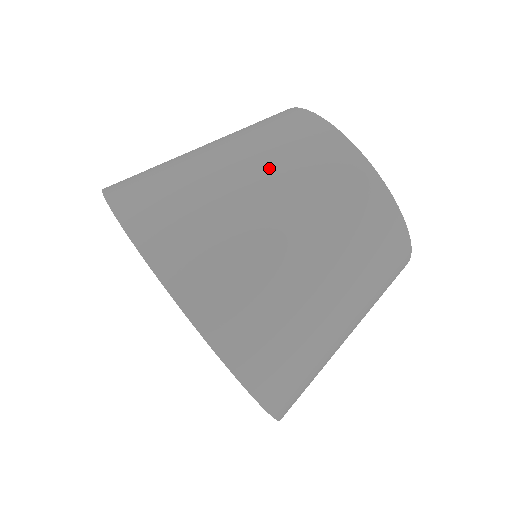
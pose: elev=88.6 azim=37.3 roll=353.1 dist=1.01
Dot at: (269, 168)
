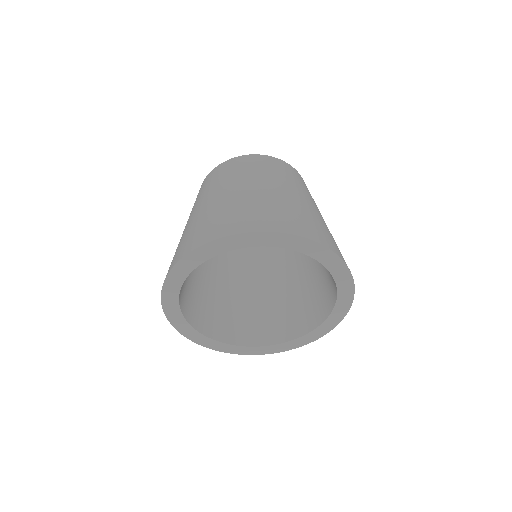
Dot at: (222, 185)
